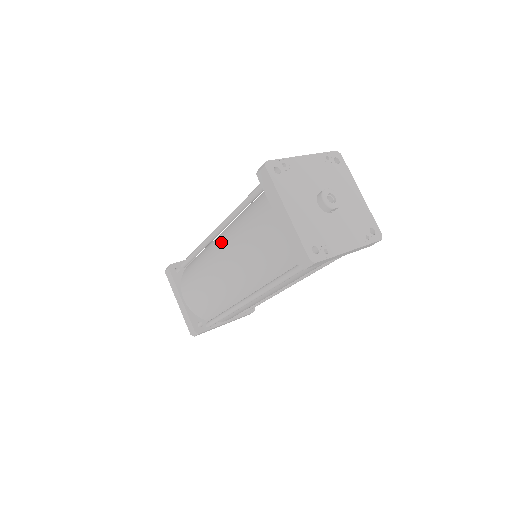
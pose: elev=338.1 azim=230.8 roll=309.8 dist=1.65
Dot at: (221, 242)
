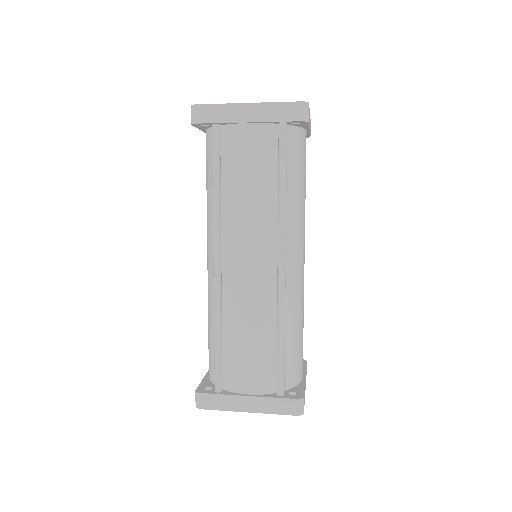
Dot at: occluded
